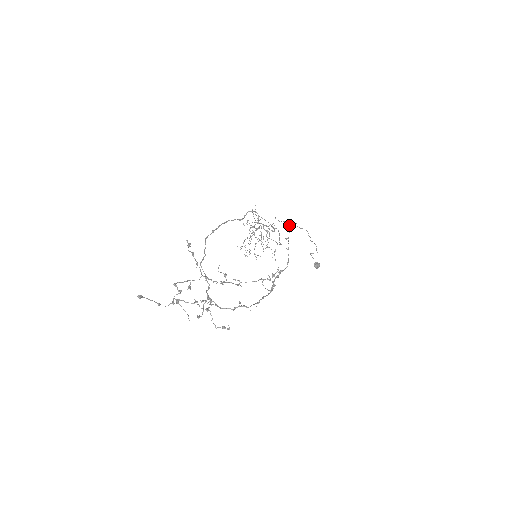
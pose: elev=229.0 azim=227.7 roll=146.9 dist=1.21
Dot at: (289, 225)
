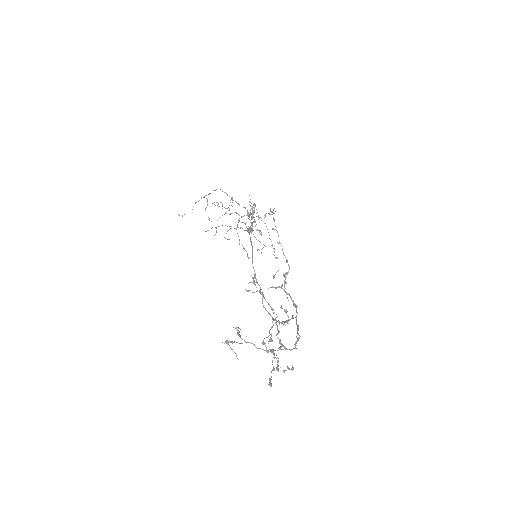
Dot at: (273, 212)
